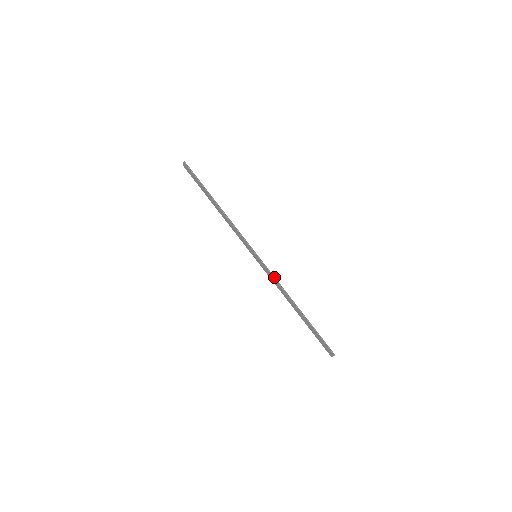
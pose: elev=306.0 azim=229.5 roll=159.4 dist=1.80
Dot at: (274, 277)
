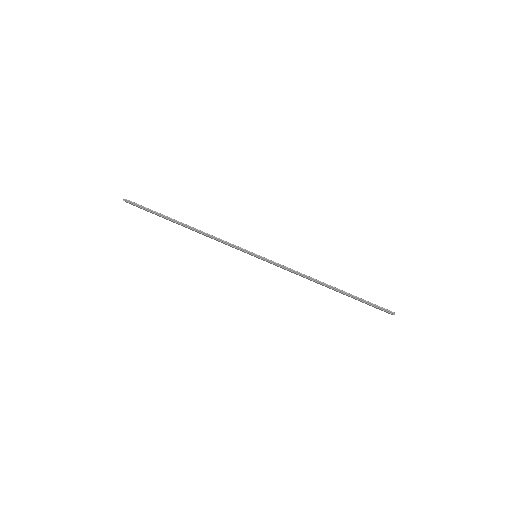
Dot at: (287, 269)
